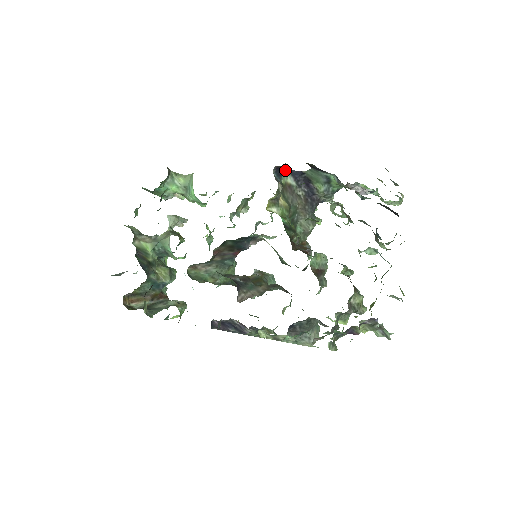
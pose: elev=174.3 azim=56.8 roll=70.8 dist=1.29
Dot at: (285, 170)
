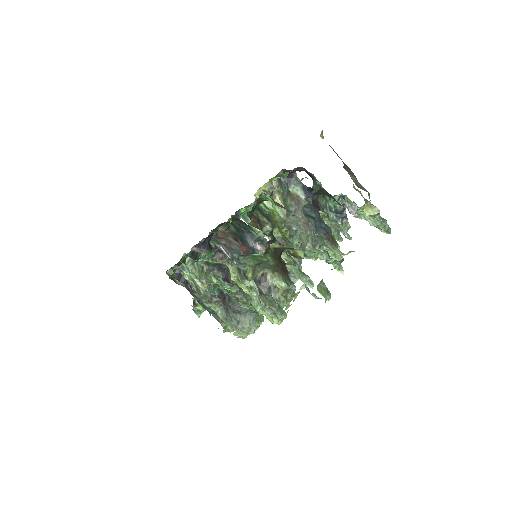
Dot at: (297, 182)
